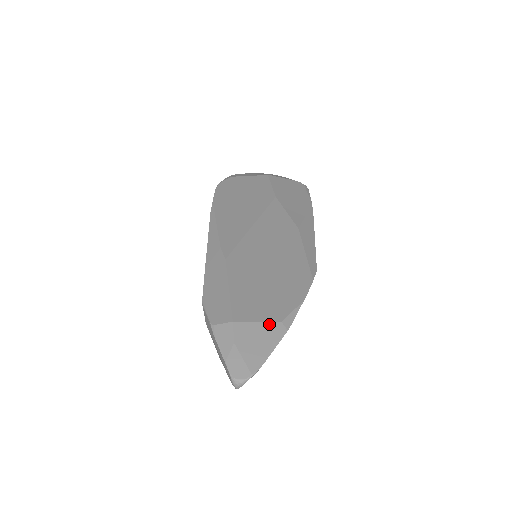
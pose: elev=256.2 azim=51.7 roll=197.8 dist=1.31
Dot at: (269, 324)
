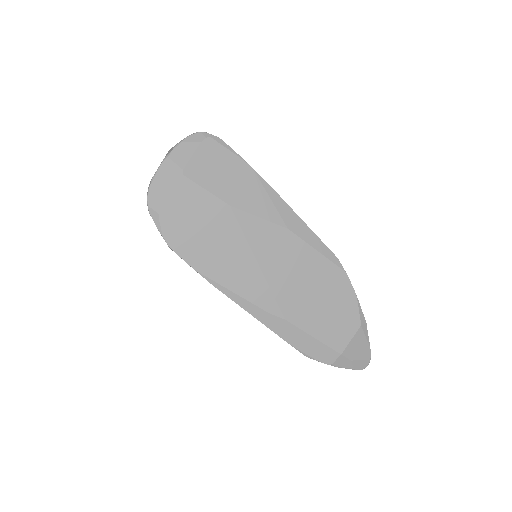
Dot at: (357, 334)
